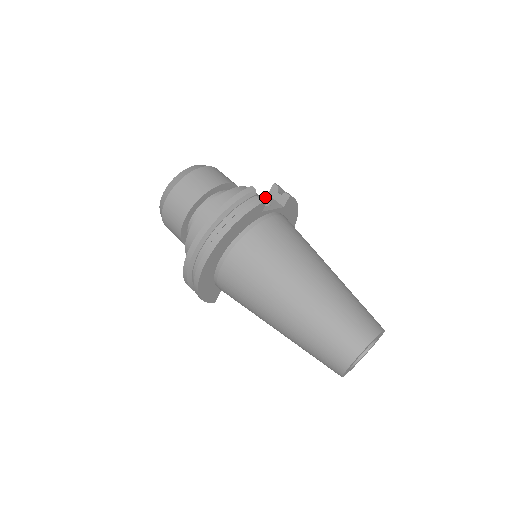
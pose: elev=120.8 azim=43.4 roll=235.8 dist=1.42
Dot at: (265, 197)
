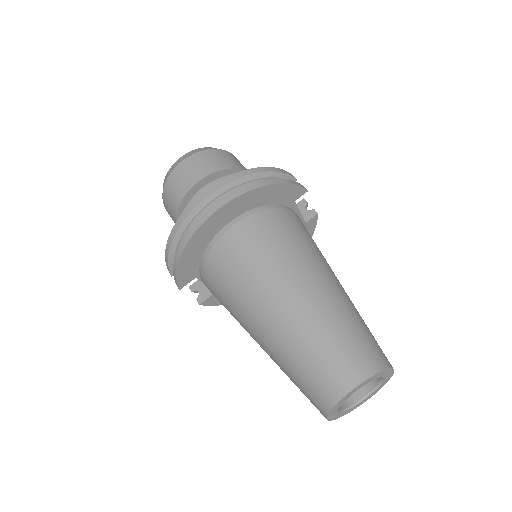
Dot at: occluded
